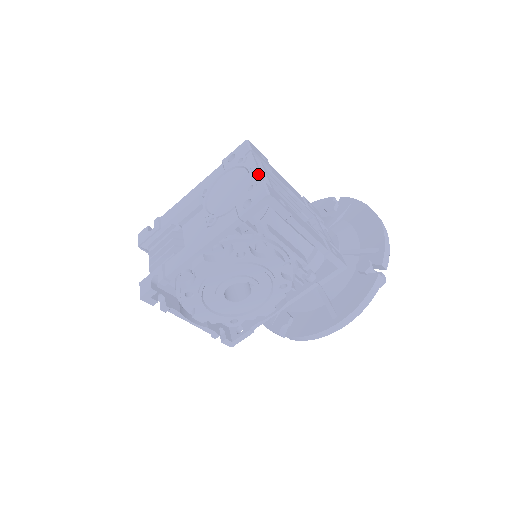
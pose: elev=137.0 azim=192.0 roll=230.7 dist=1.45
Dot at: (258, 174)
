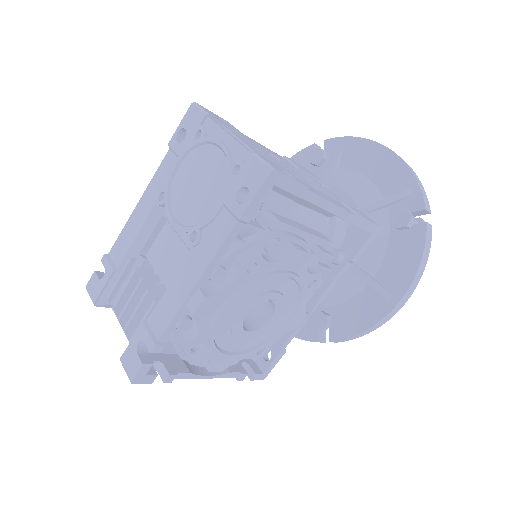
Dot at: (237, 145)
